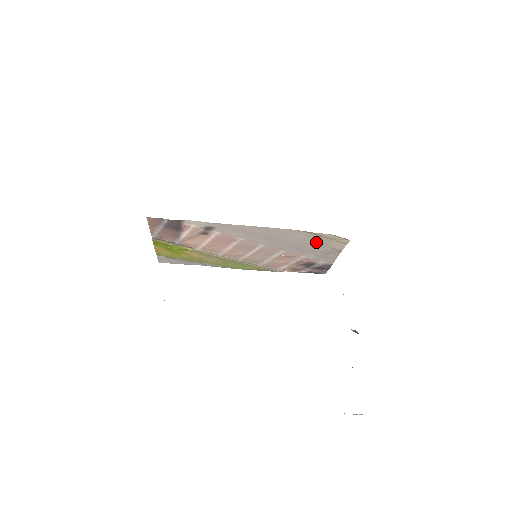
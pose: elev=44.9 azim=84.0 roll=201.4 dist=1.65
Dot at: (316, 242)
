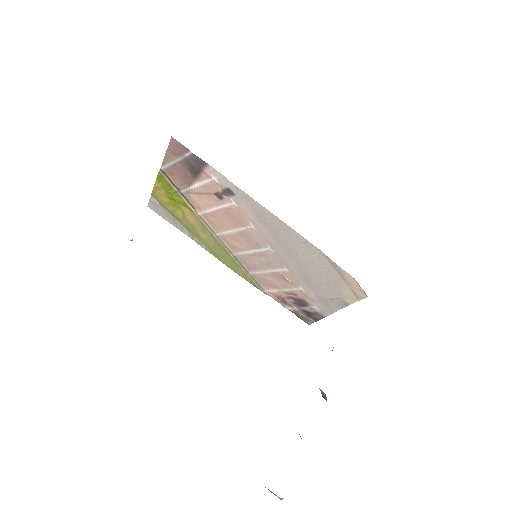
Dot at: (329, 278)
